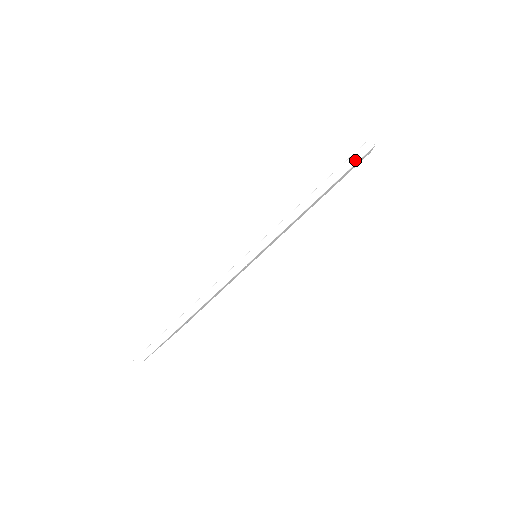
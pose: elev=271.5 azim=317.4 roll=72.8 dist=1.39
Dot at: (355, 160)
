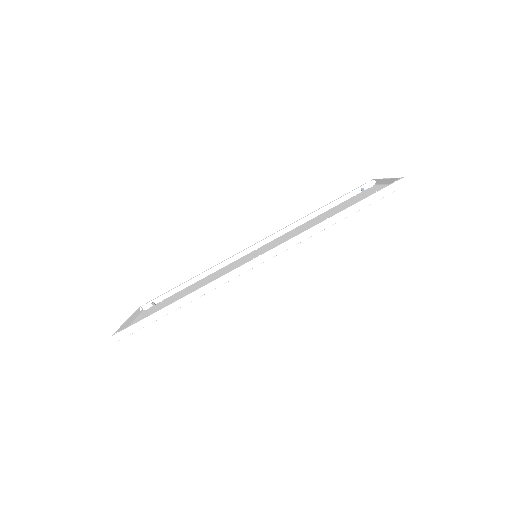
Dot at: (386, 193)
